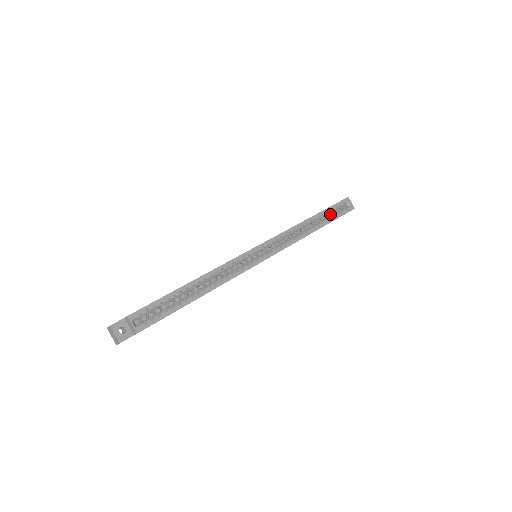
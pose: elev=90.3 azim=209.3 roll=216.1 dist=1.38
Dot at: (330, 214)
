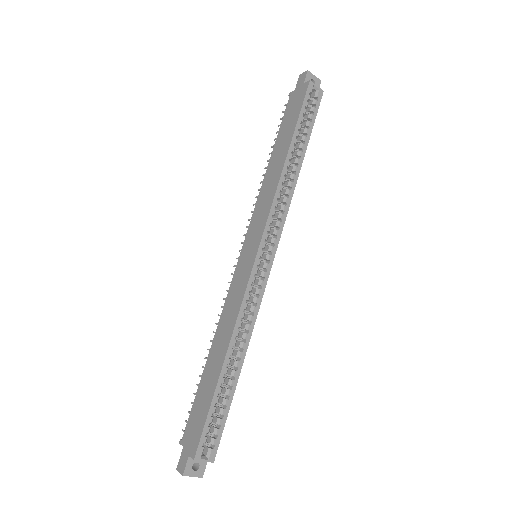
Dot at: occluded
